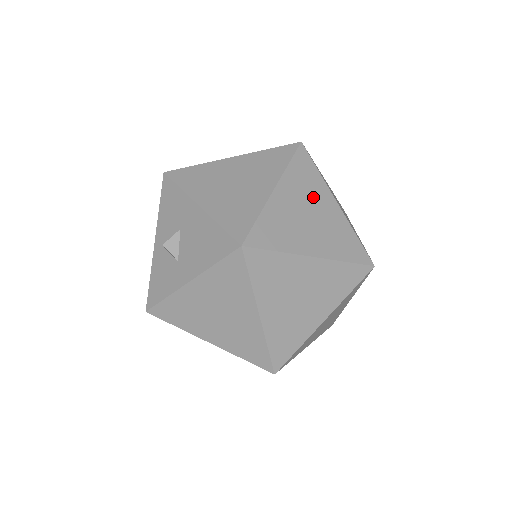
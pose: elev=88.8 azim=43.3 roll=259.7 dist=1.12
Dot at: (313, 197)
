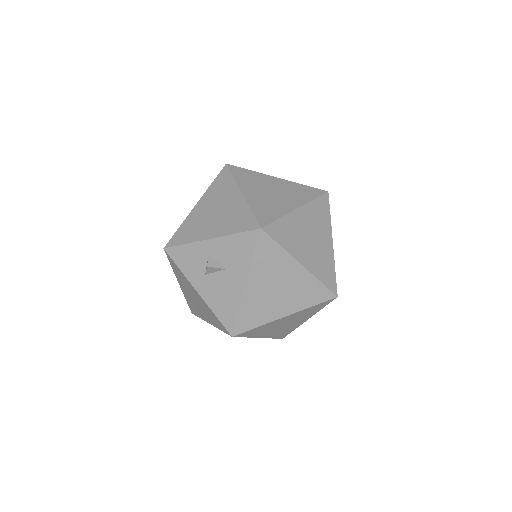
Dot at: (300, 318)
